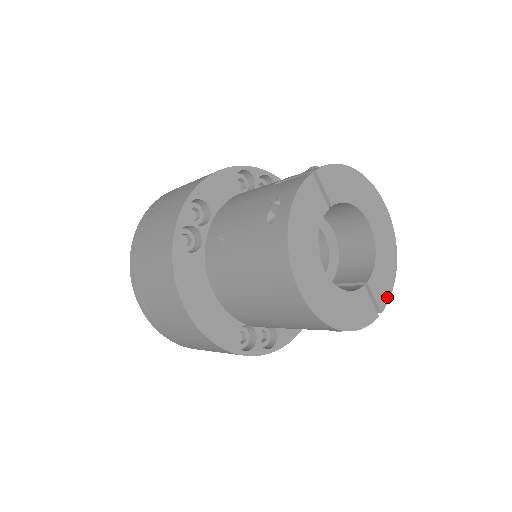
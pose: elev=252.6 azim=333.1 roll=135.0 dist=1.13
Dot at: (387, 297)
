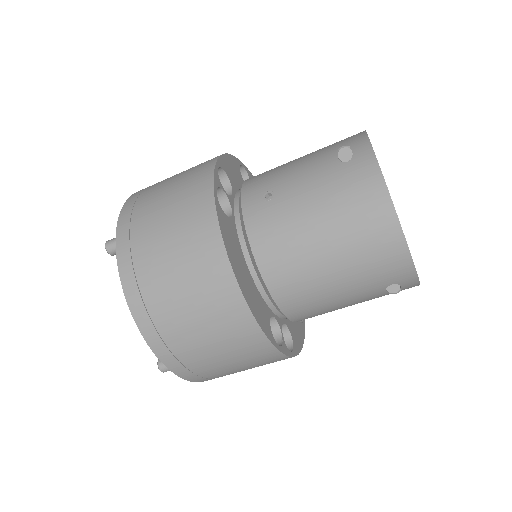
Dot at: occluded
